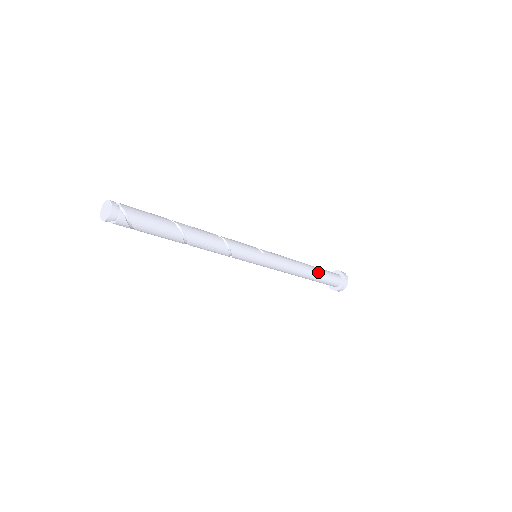
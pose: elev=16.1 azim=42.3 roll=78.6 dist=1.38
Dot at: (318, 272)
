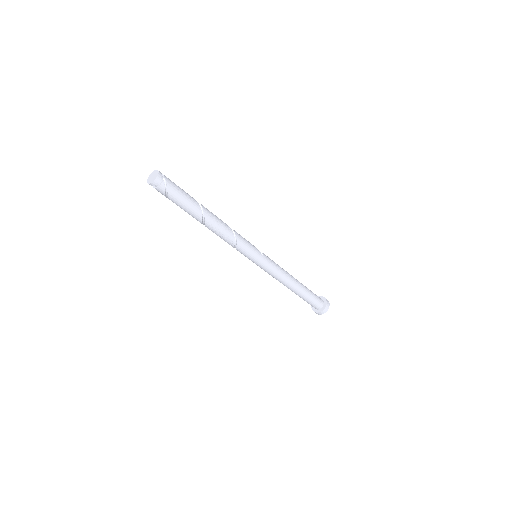
Dot at: (304, 290)
